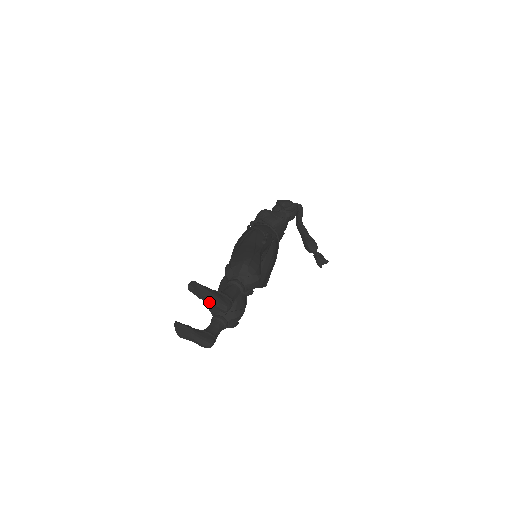
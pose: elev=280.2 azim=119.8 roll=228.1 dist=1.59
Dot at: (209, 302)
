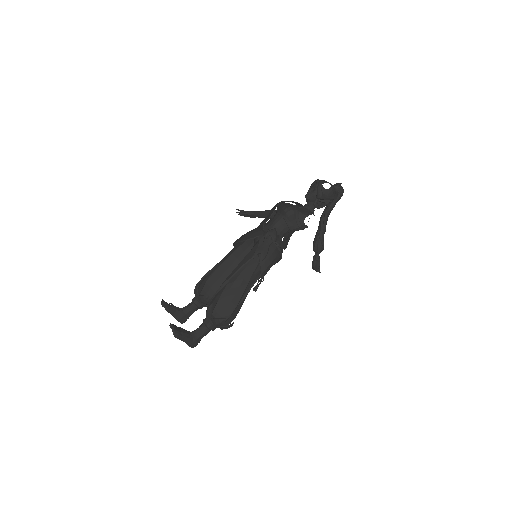
Dot at: occluded
